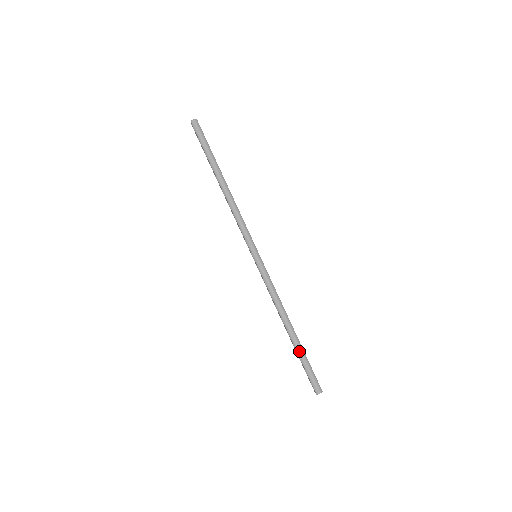
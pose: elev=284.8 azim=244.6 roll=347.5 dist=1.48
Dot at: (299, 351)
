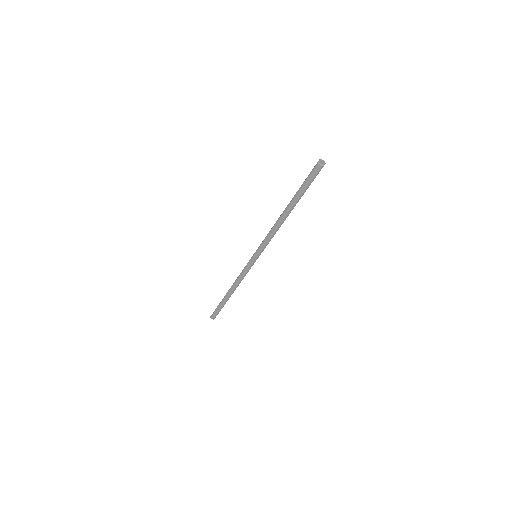
Dot at: (223, 302)
